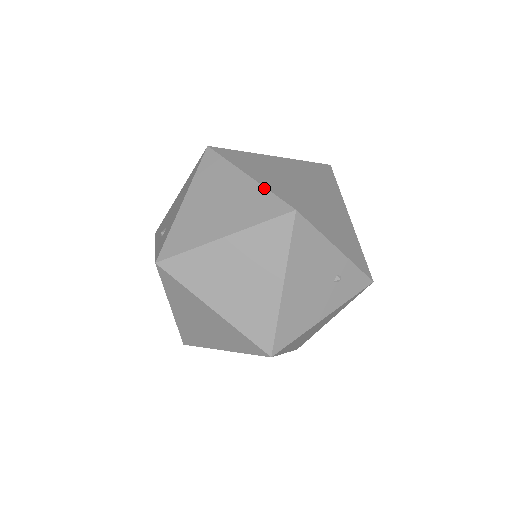
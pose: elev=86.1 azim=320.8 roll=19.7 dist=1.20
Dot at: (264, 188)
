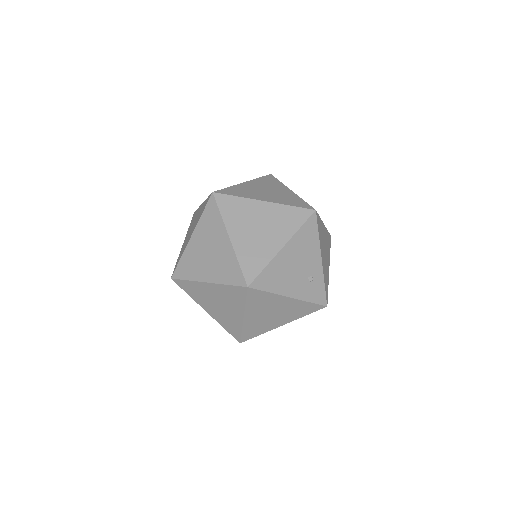
Dot at: occluded
